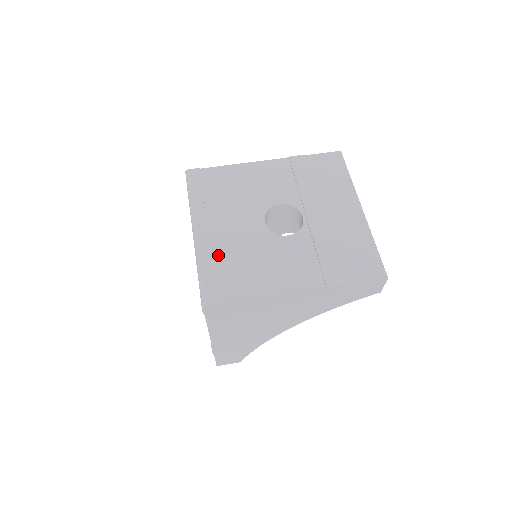
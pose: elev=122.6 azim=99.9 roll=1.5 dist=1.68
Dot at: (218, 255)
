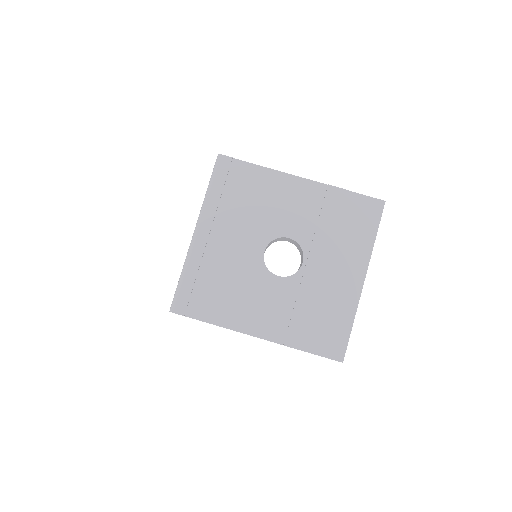
Dot at: (206, 266)
